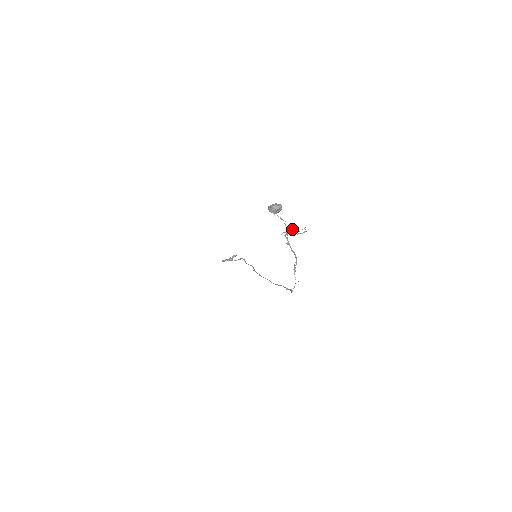
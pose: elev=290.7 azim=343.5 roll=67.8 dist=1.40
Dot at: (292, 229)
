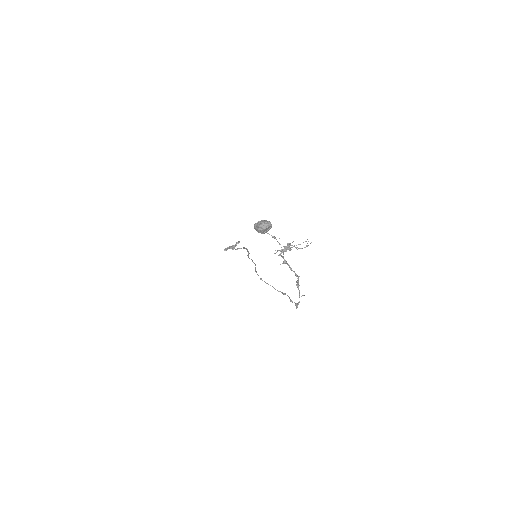
Dot at: (289, 245)
